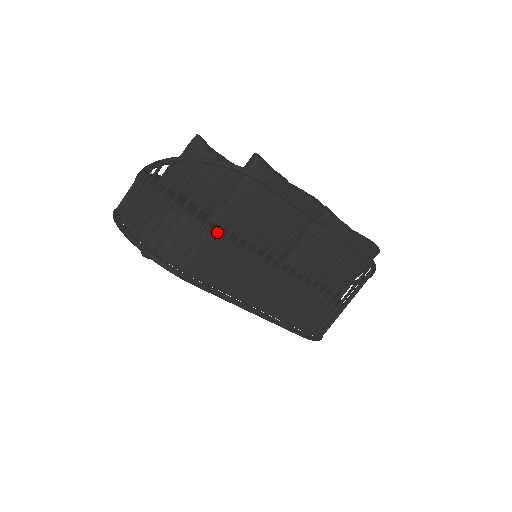
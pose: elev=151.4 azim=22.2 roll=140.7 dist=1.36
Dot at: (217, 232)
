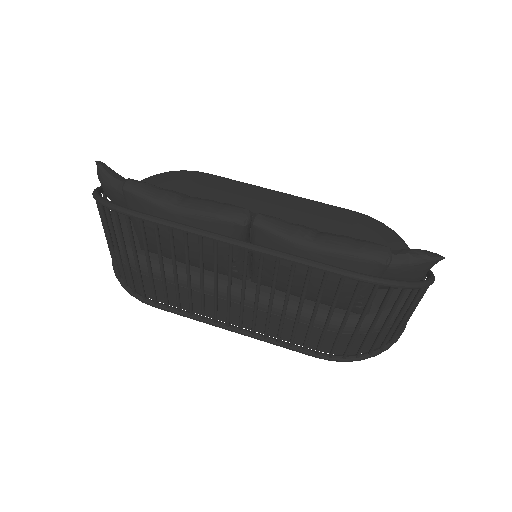
Dot at: (137, 265)
